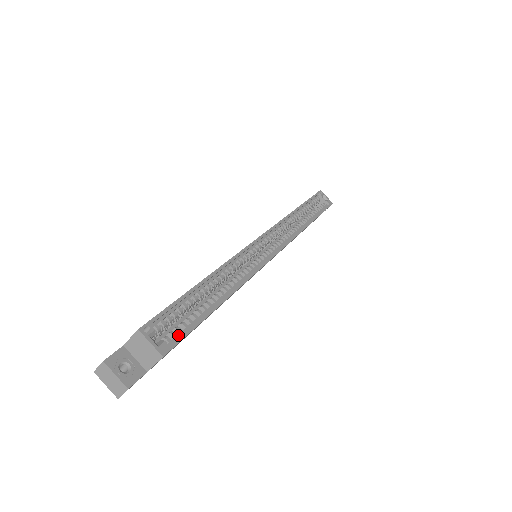
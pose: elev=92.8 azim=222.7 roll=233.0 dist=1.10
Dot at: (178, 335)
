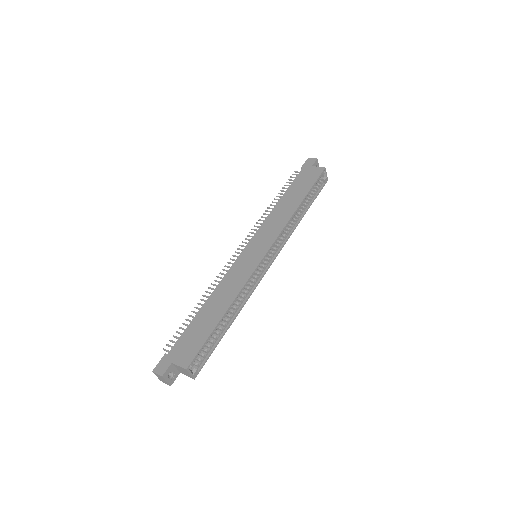
Dot at: (203, 360)
